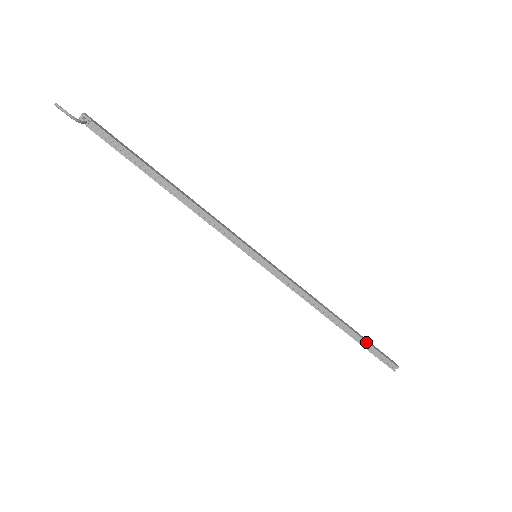
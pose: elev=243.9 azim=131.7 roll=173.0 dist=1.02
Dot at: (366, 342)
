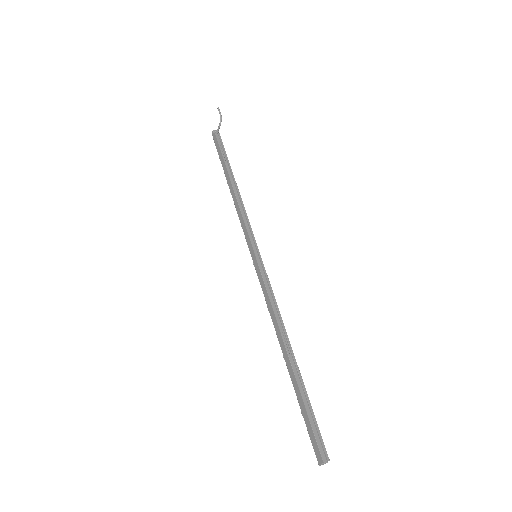
Dot at: (308, 397)
